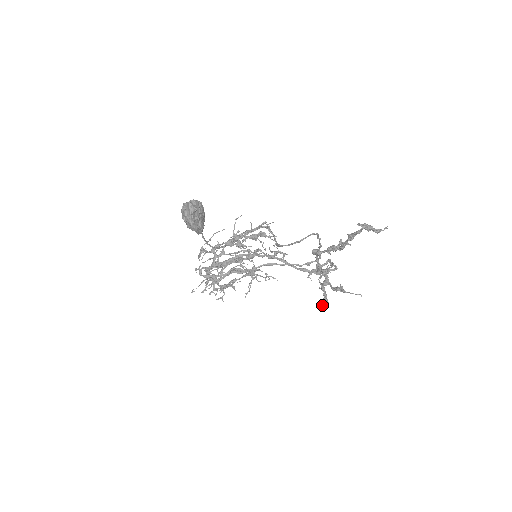
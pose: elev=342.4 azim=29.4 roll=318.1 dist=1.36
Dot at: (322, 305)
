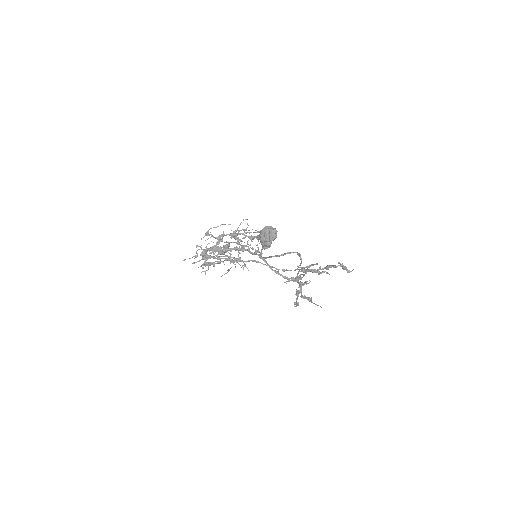
Dot at: occluded
